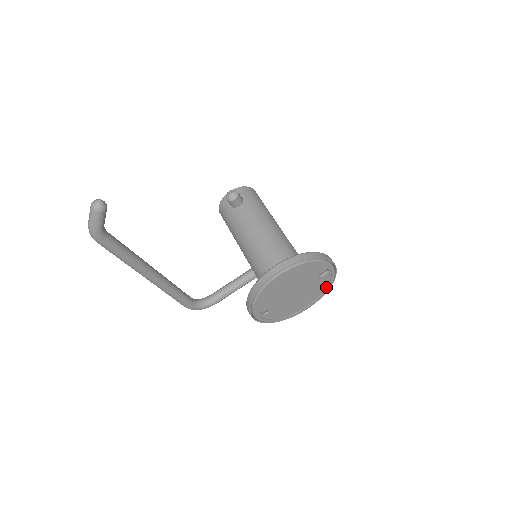
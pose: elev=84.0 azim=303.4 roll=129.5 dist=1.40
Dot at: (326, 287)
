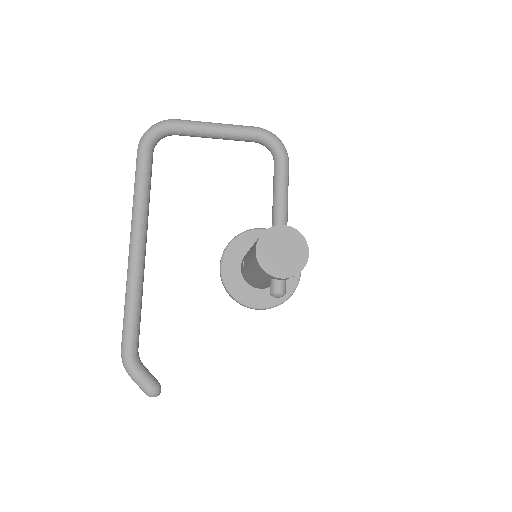
Dot at: occluded
